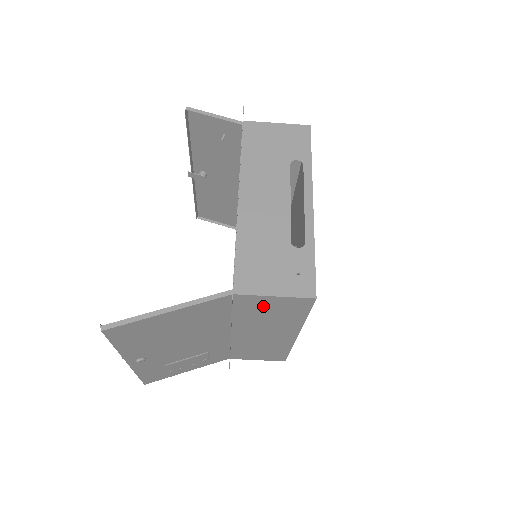
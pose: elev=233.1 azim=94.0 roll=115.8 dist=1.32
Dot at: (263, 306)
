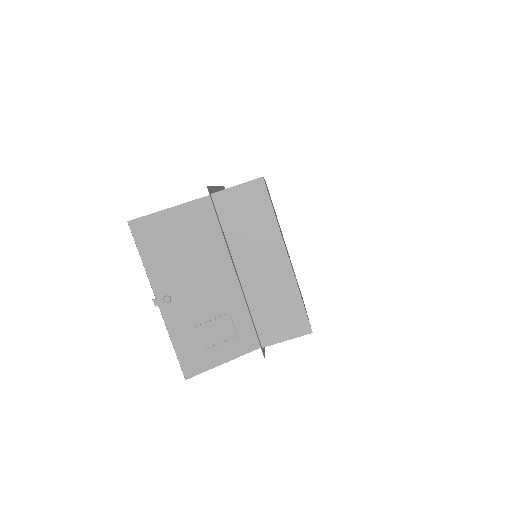
Dot at: (237, 206)
